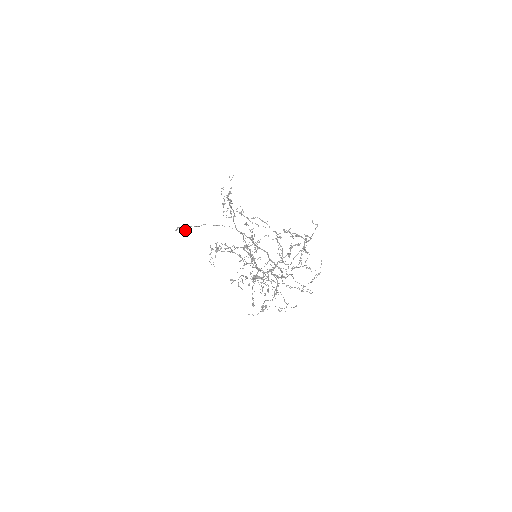
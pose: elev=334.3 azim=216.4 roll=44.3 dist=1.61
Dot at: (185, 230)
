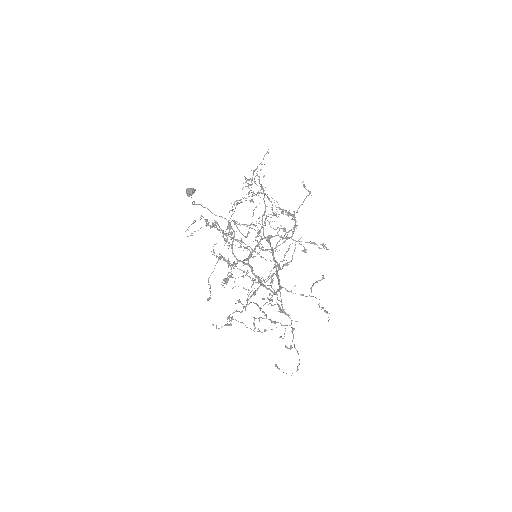
Dot at: (189, 191)
